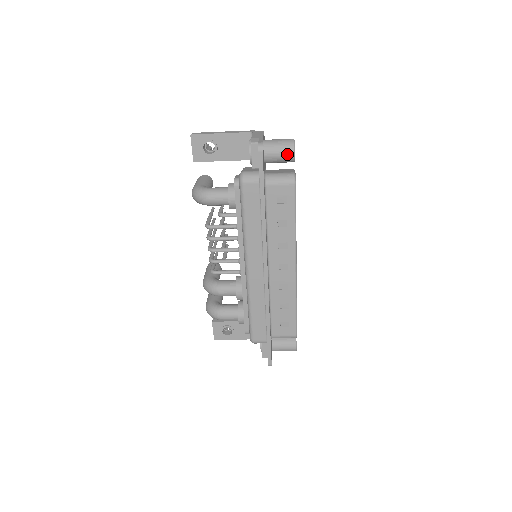
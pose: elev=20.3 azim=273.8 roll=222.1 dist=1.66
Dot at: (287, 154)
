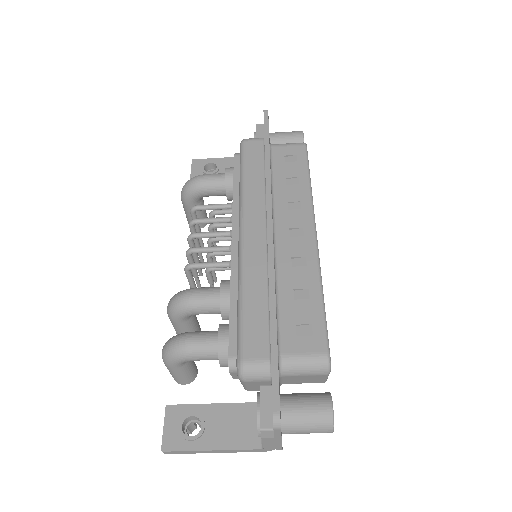
Dot at: (295, 135)
